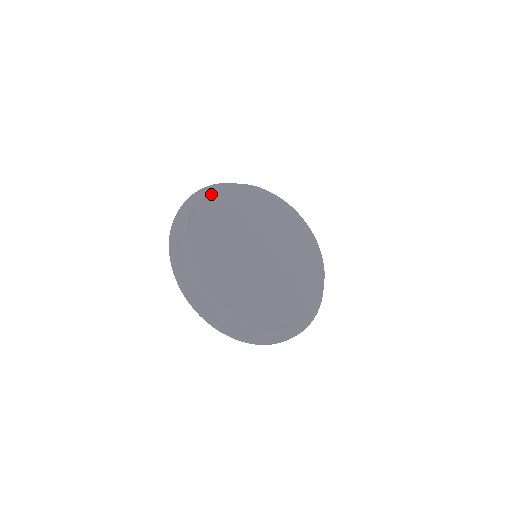
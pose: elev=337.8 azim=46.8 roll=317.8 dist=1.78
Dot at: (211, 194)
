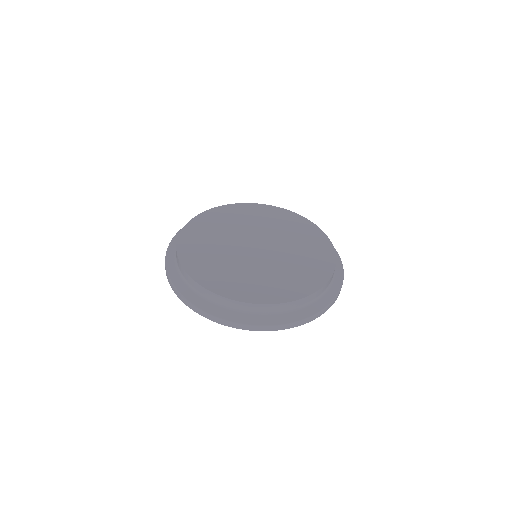
Dot at: (185, 229)
